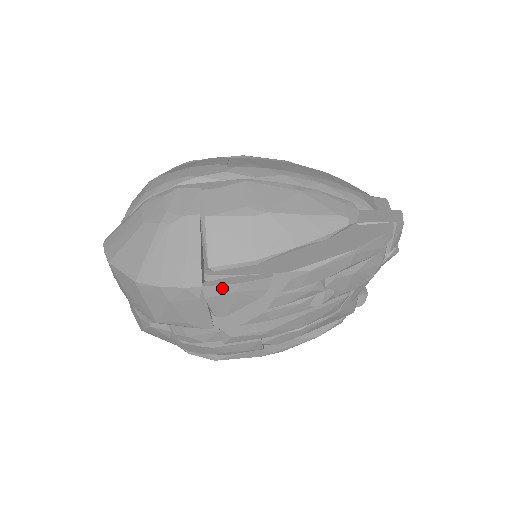
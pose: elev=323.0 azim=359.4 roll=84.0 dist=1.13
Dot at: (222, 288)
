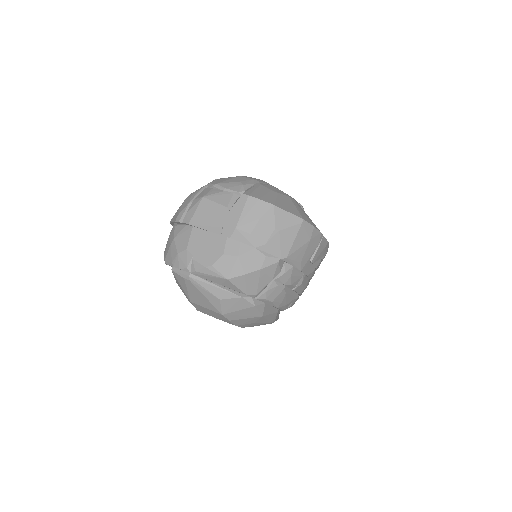
Dot at: (325, 241)
